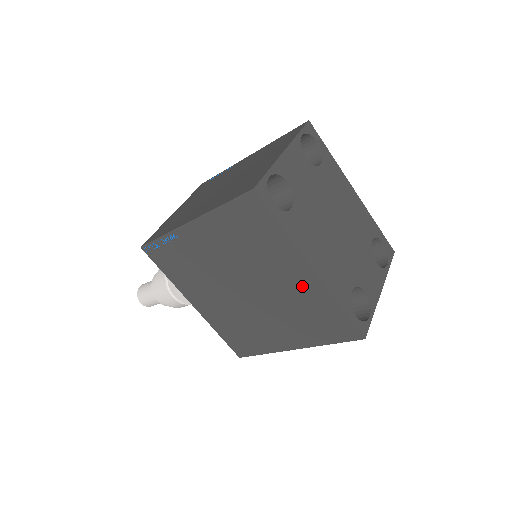
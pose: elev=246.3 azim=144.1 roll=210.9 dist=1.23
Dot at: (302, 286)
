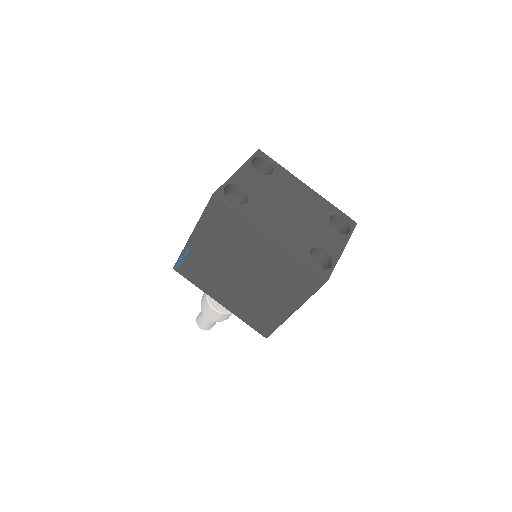
Dot at: (270, 254)
